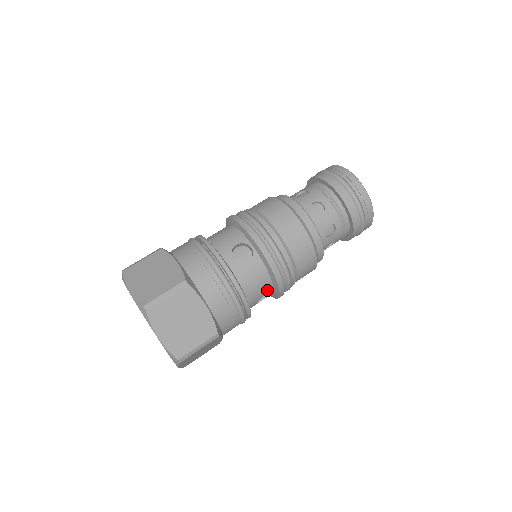
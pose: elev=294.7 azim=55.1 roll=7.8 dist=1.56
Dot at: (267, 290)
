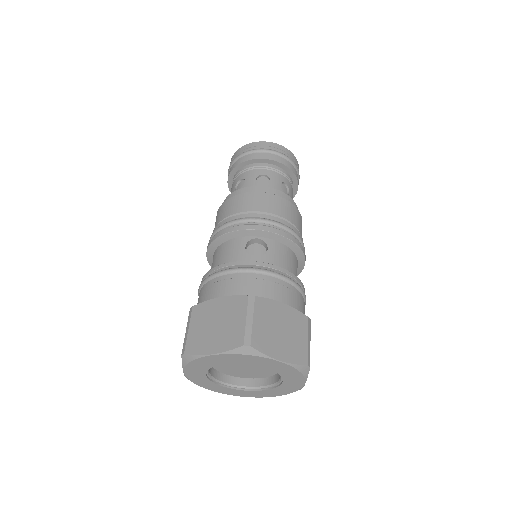
Dot at: (296, 263)
